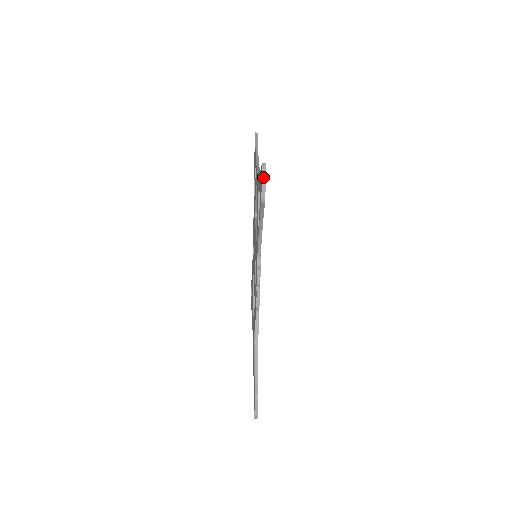
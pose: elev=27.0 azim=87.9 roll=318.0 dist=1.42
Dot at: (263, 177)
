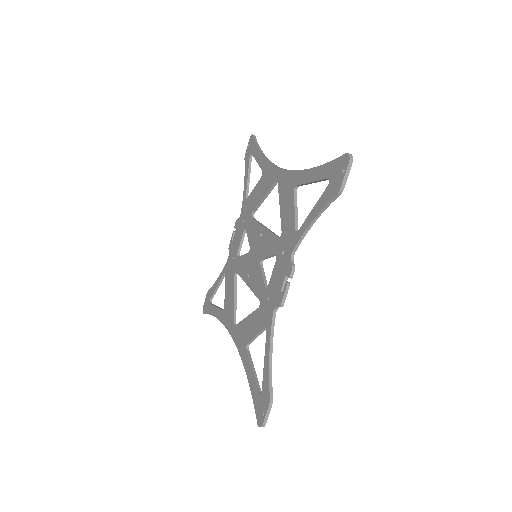
Dot at: (348, 167)
